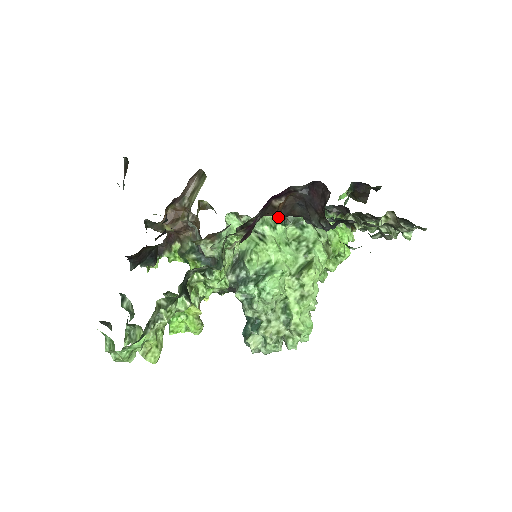
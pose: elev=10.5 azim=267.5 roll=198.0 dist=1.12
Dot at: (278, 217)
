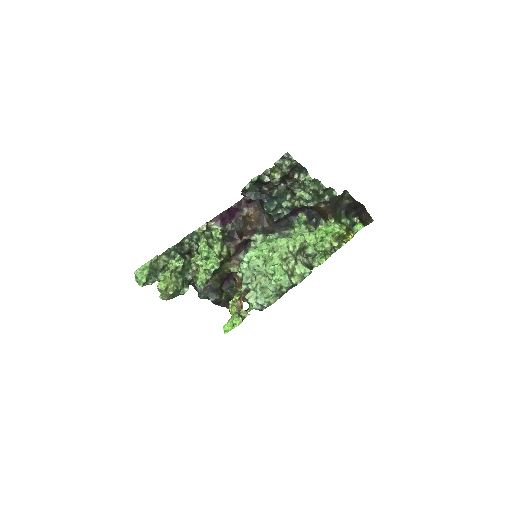
Dot at: (273, 236)
